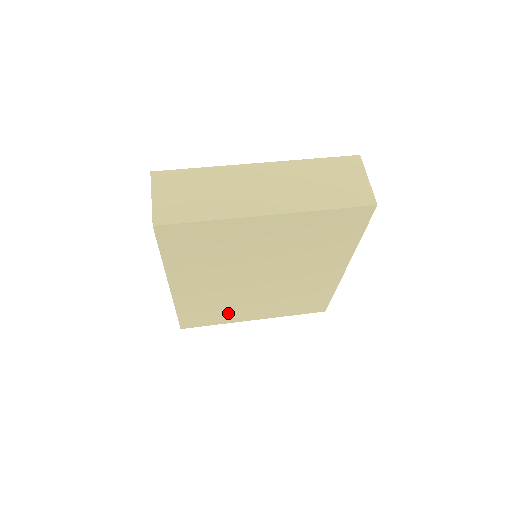
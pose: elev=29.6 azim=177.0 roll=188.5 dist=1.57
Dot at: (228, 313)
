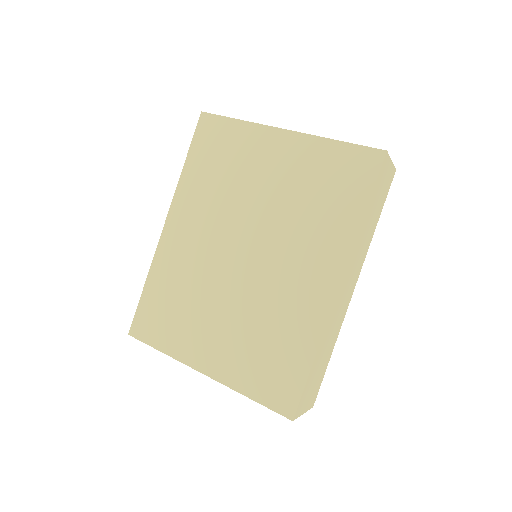
Dot at: (185, 326)
